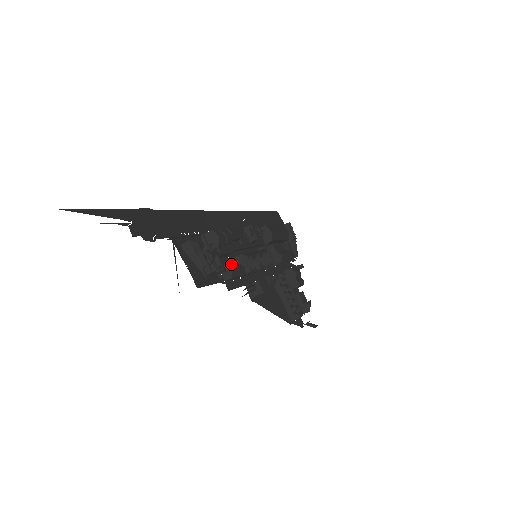
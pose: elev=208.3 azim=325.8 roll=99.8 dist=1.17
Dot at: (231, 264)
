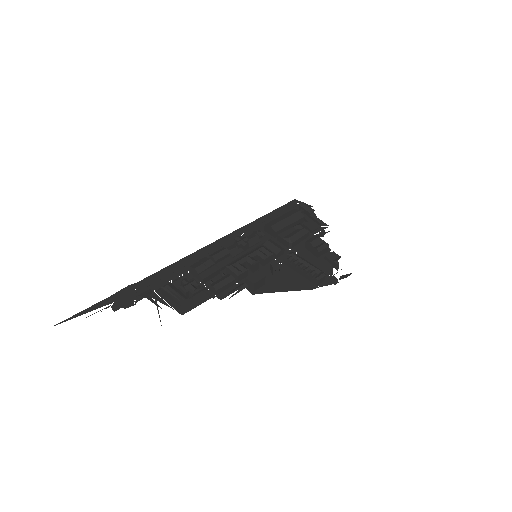
Dot at: (220, 279)
